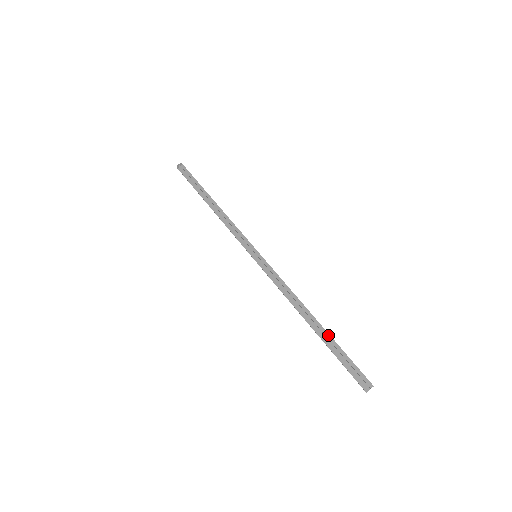
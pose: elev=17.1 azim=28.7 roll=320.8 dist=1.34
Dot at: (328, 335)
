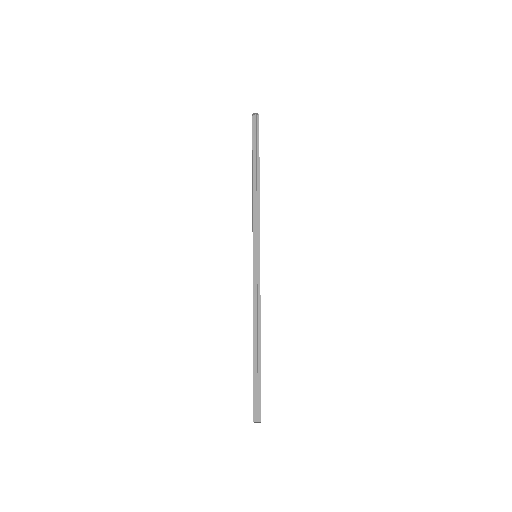
Dot at: (260, 362)
